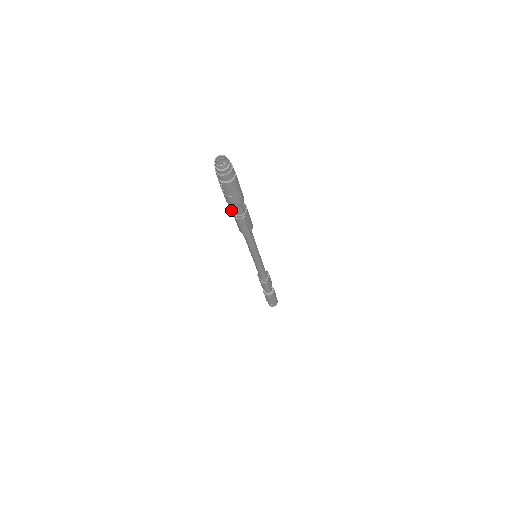
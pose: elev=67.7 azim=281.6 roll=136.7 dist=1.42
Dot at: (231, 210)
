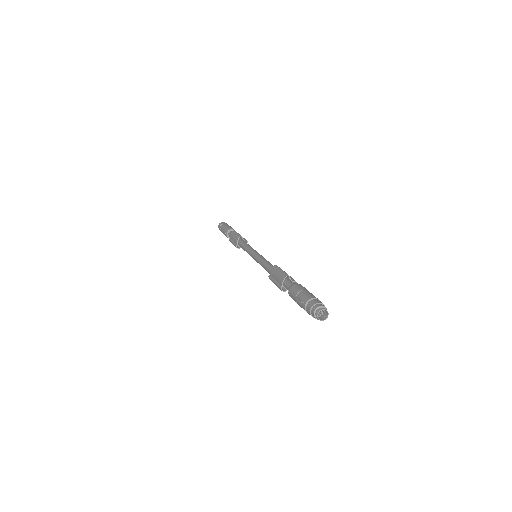
Dot at: (284, 278)
